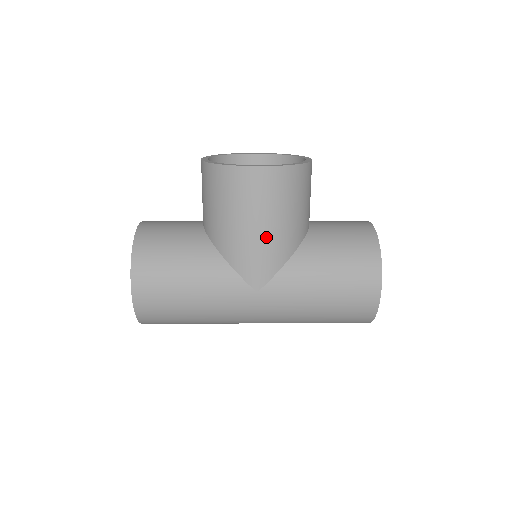
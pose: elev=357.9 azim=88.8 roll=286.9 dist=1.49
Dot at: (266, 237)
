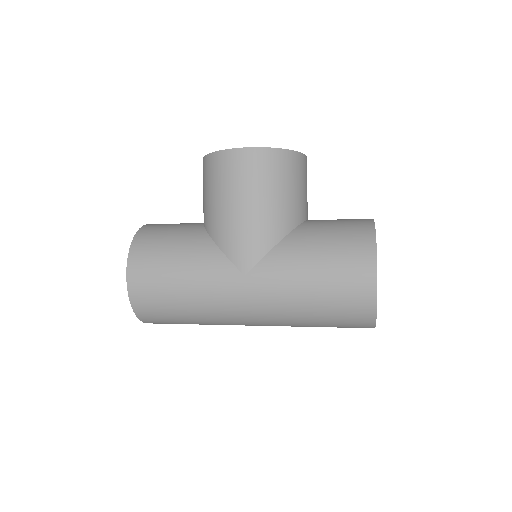
Dot at: (253, 217)
